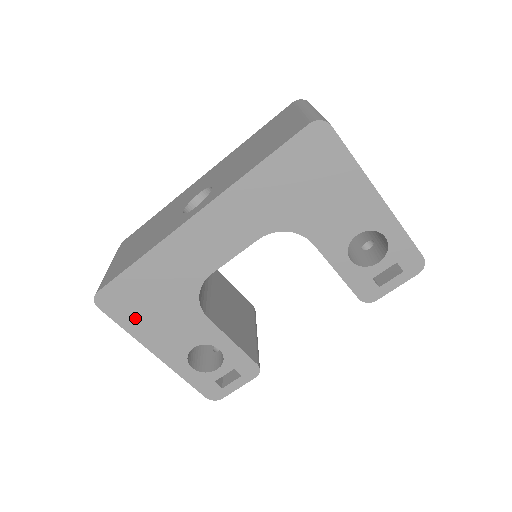
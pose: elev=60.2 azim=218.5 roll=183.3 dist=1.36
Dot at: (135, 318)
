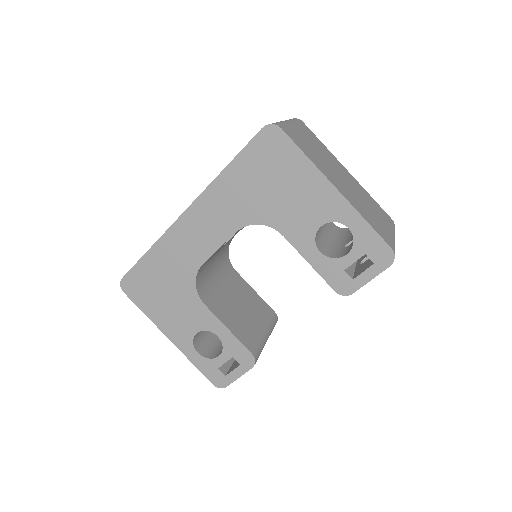
Dot at: (150, 302)
